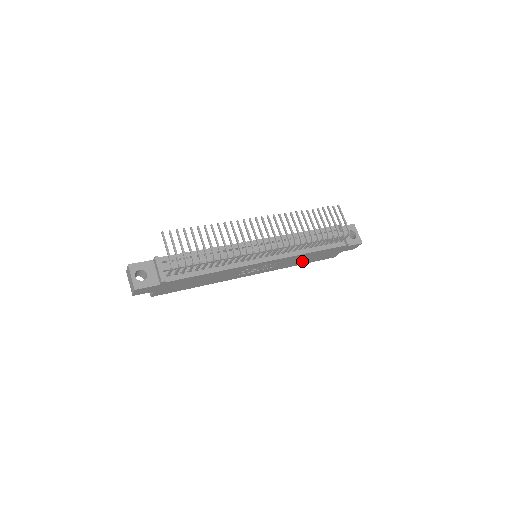
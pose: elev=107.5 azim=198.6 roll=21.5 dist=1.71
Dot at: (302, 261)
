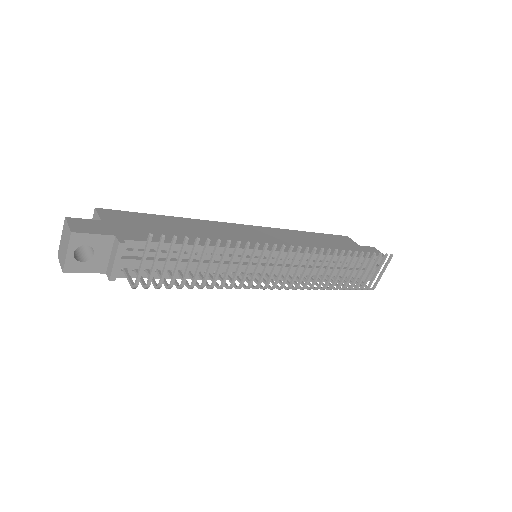
Dot at: occluded
